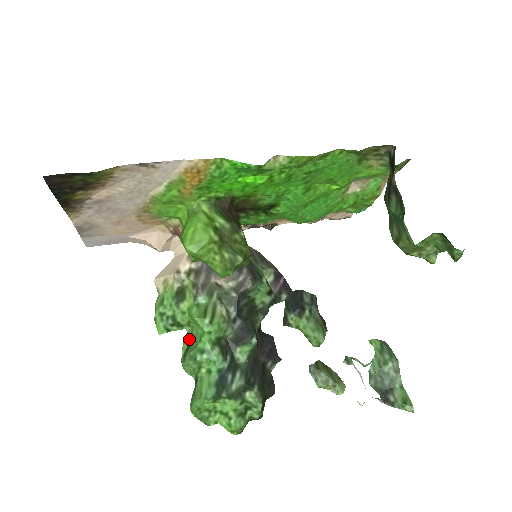
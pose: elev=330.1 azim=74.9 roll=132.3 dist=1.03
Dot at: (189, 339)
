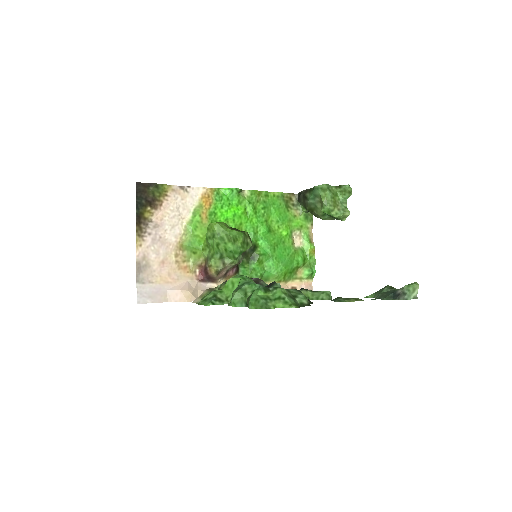
Dot at: occluded
